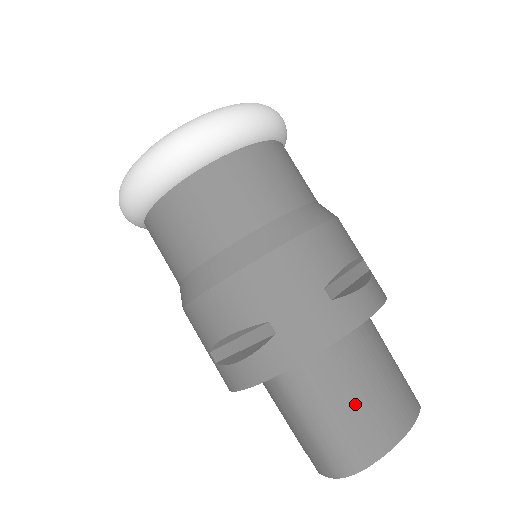
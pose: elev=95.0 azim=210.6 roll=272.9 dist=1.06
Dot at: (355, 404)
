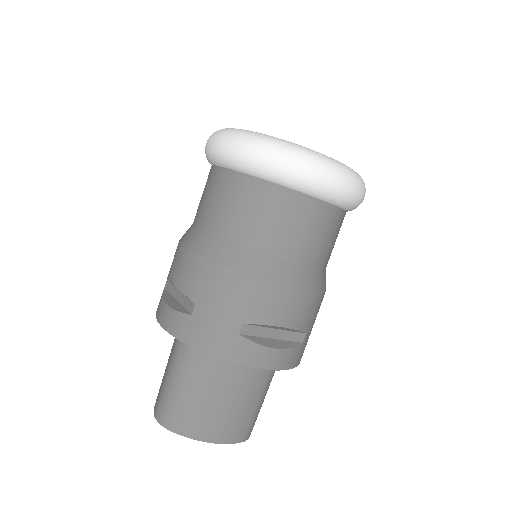
Dot at: (199, 396)
